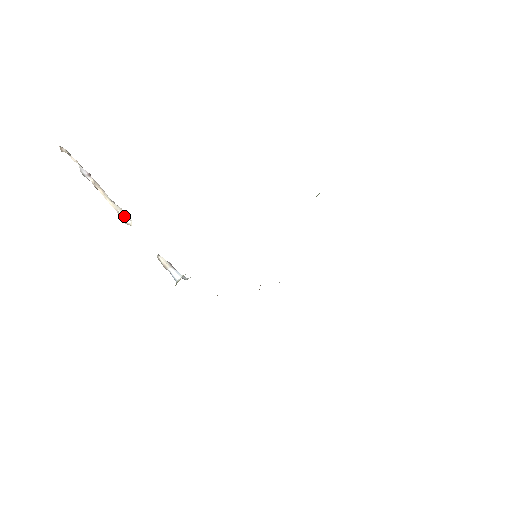
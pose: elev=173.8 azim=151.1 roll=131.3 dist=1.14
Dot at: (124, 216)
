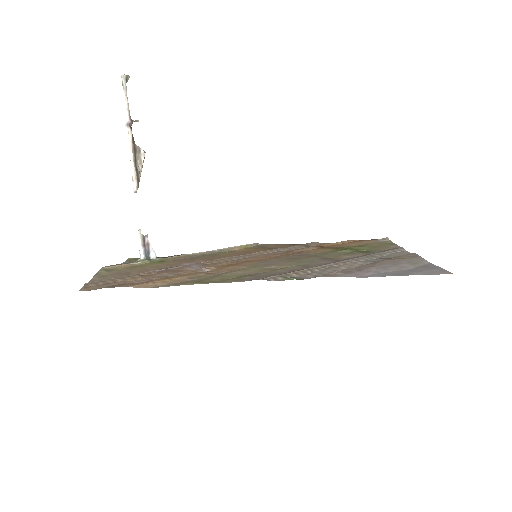
Dot at: (133, 182)
